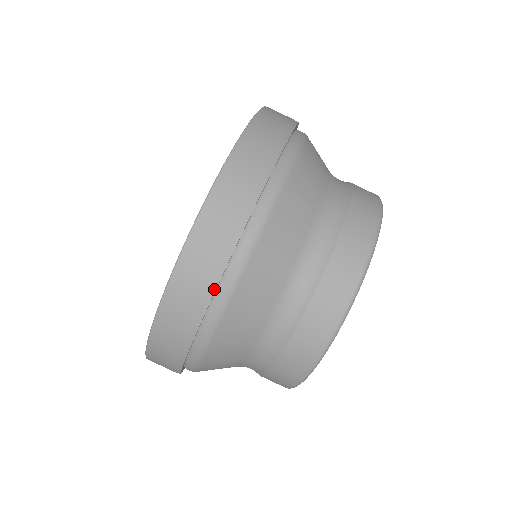
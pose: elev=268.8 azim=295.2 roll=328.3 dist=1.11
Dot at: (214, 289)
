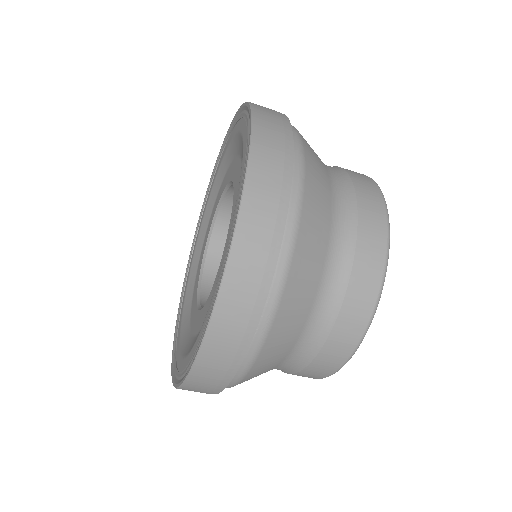
Dot at: (225, 386)
